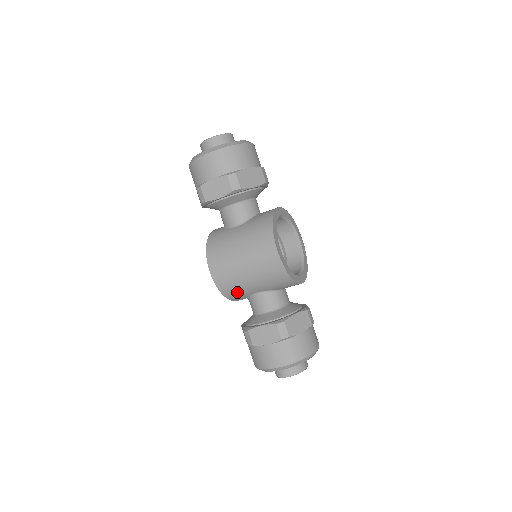
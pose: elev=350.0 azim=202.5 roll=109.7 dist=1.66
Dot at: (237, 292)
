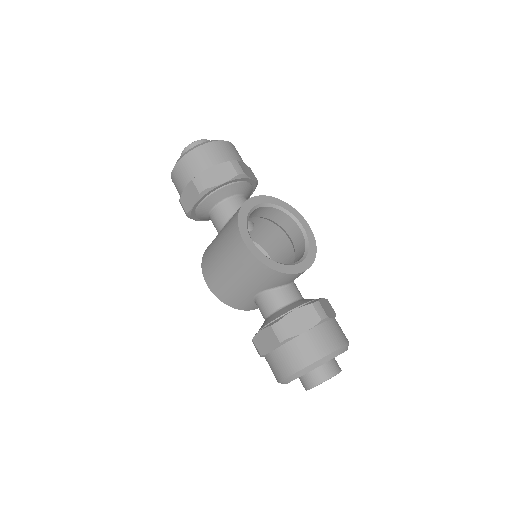
Dot at: (237, 299)
